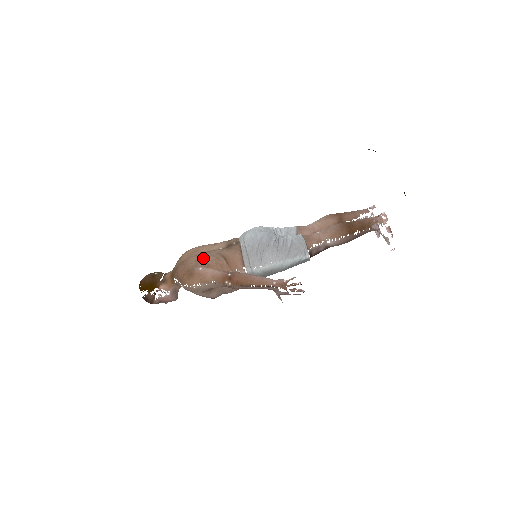
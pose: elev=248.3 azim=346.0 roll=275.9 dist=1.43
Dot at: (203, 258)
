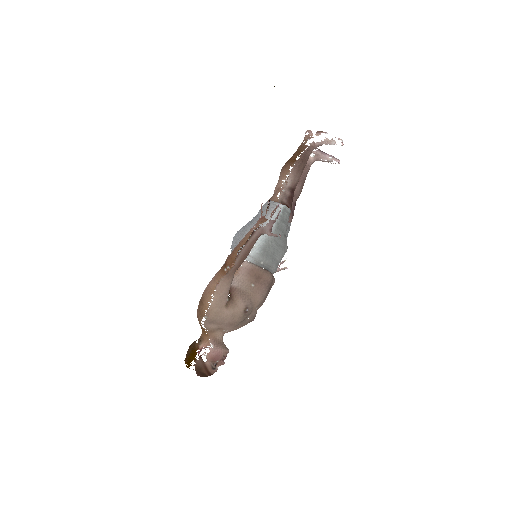
Dot at: occluded
